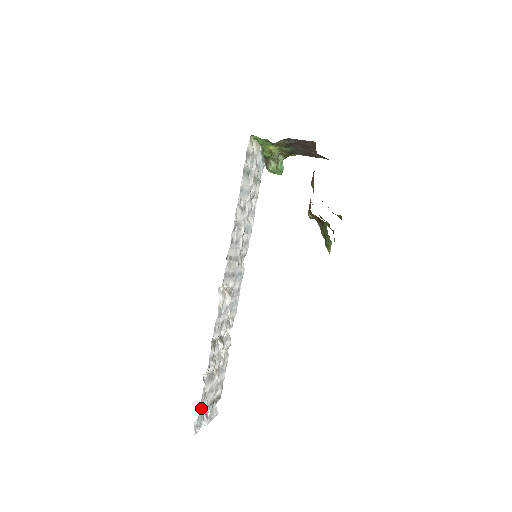
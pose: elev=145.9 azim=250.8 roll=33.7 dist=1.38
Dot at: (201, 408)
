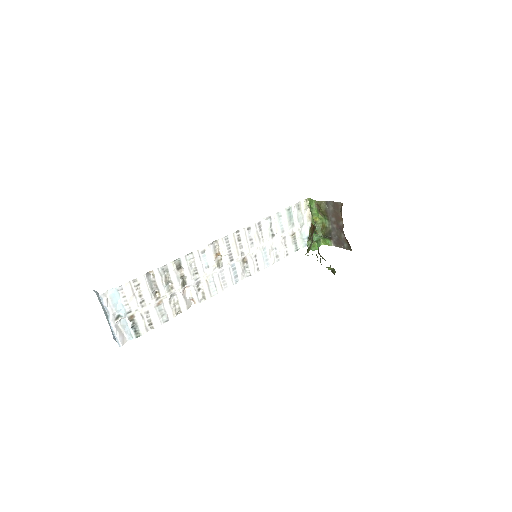
Dot at: (125, 288)
